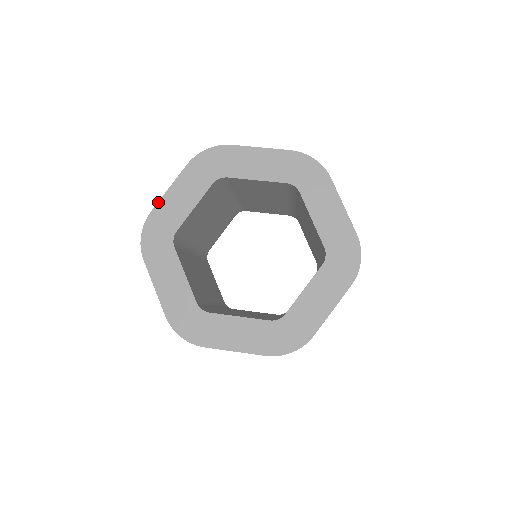
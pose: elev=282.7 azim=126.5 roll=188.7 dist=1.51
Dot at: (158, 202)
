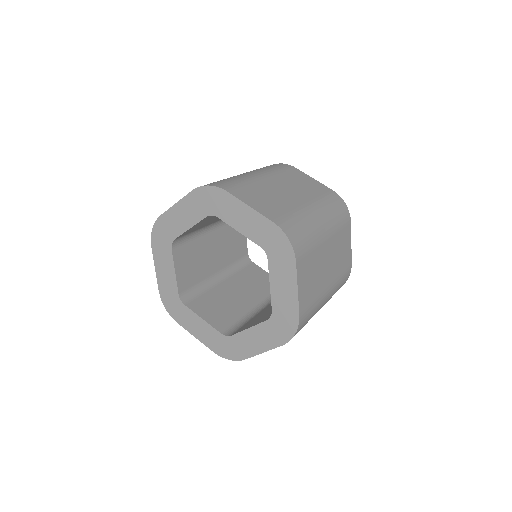
Dot at: (167, 210)
